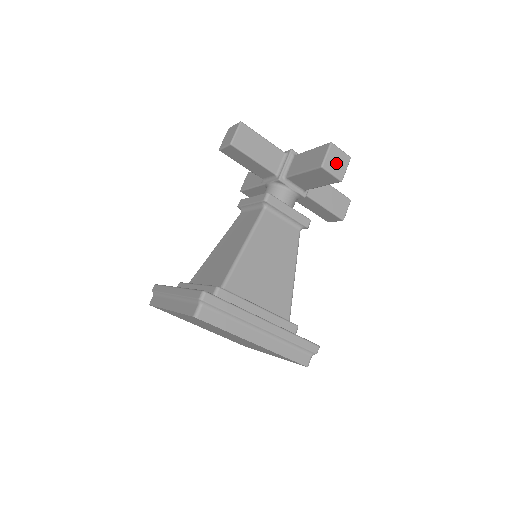
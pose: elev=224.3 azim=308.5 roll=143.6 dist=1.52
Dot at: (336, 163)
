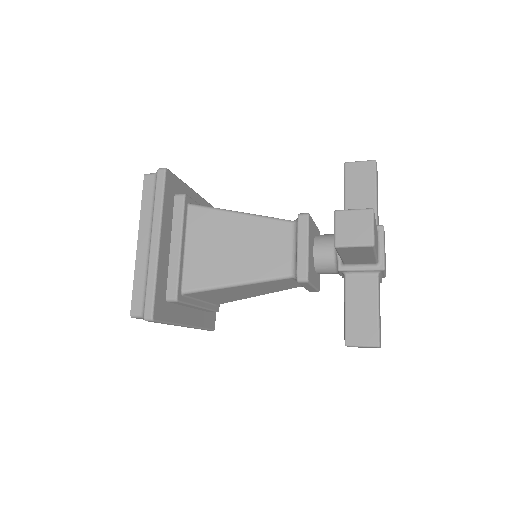
Dot at: occluded
